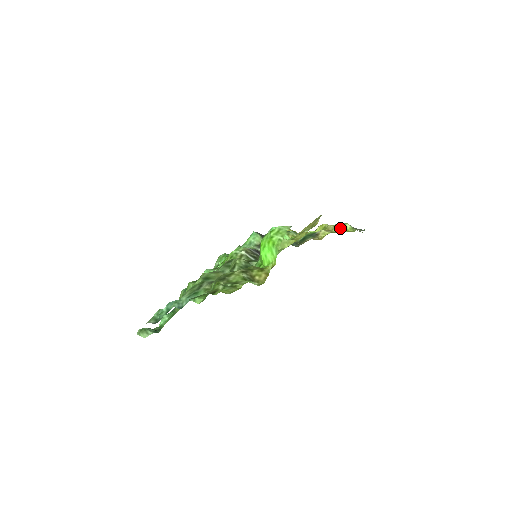
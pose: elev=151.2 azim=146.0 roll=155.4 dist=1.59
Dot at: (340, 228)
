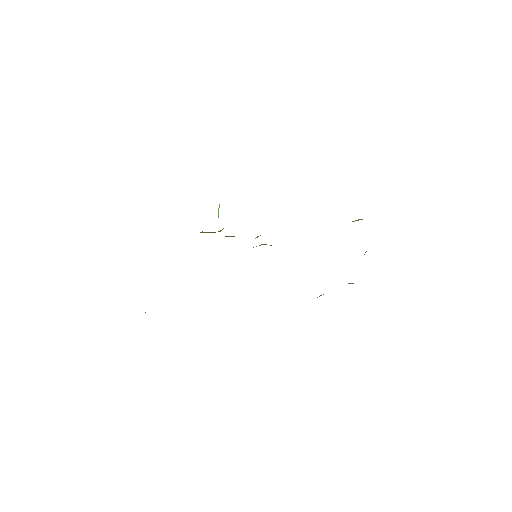
Dot at: occluded
